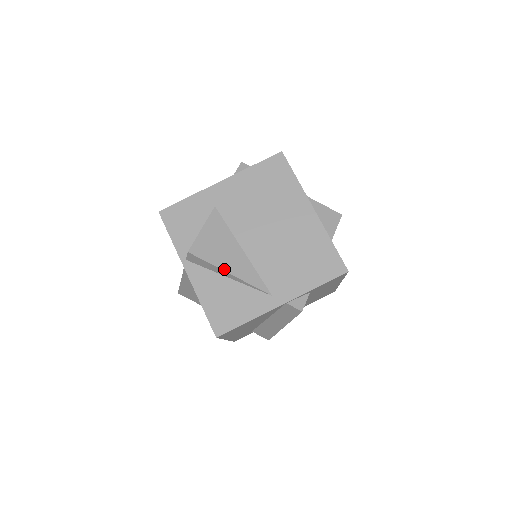
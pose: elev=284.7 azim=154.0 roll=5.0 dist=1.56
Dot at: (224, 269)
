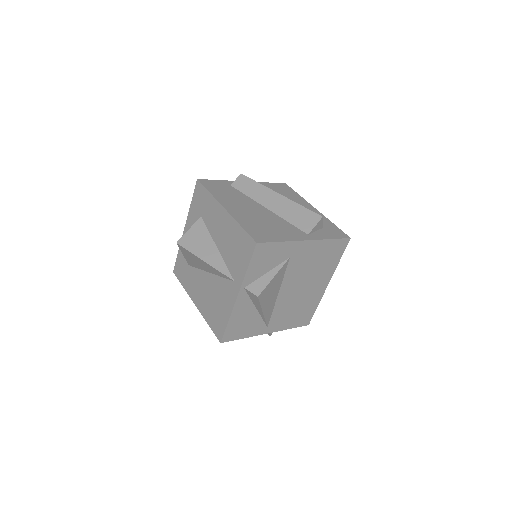
Dot at: (263, 310)
